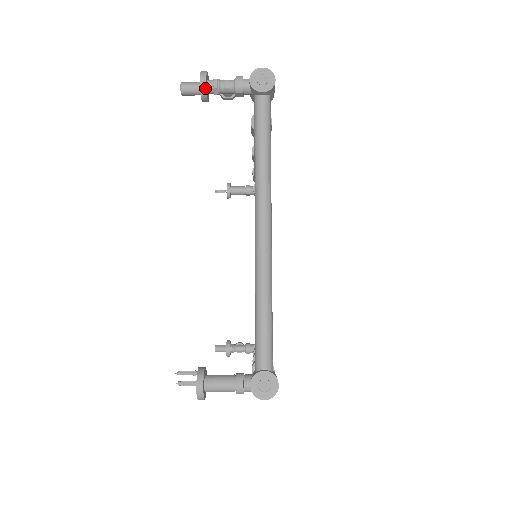
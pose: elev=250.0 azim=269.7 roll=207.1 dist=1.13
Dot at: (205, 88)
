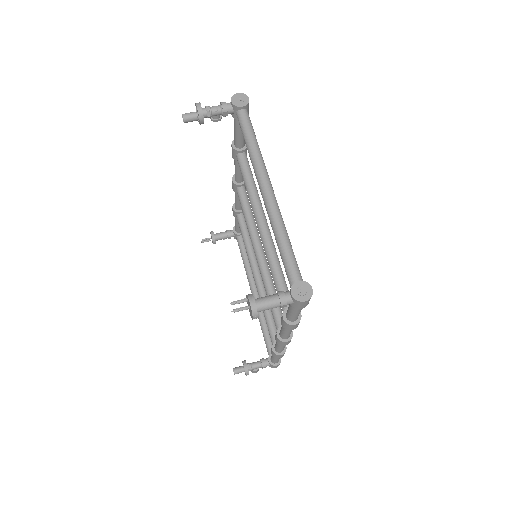
Dot at: (201, 111)
